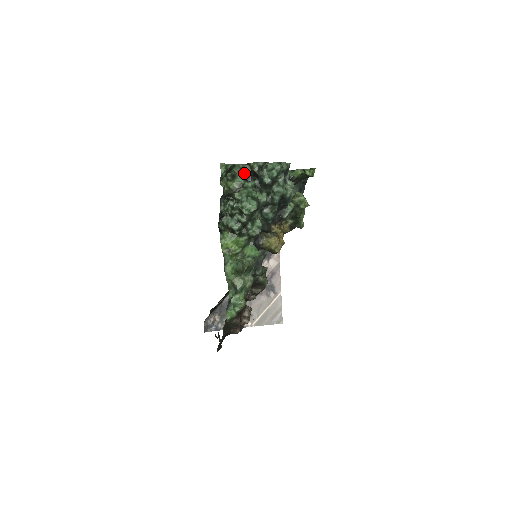
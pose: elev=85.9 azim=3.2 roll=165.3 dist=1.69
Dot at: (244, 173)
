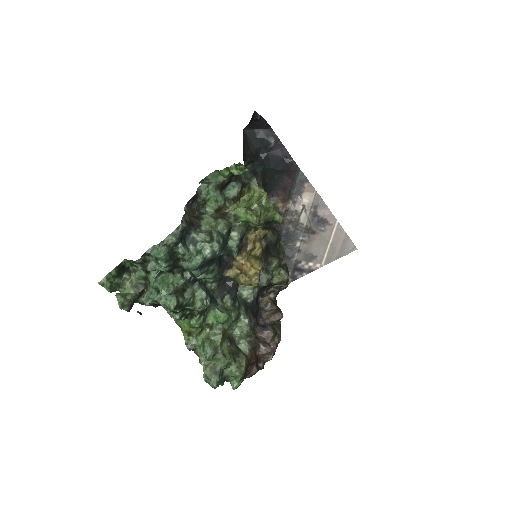
Dot at: occluded
